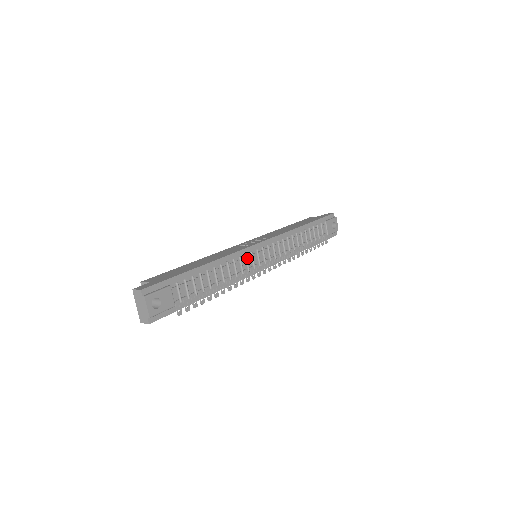
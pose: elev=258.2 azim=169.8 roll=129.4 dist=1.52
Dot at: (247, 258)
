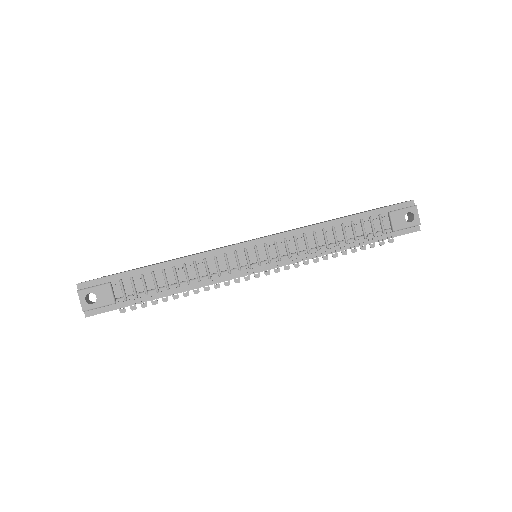
Dot at: (226, 258)
